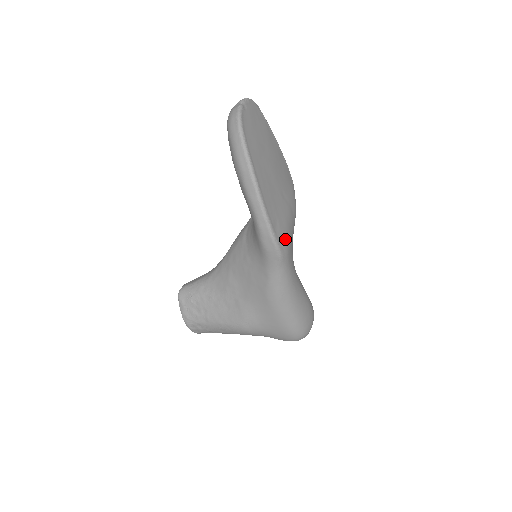
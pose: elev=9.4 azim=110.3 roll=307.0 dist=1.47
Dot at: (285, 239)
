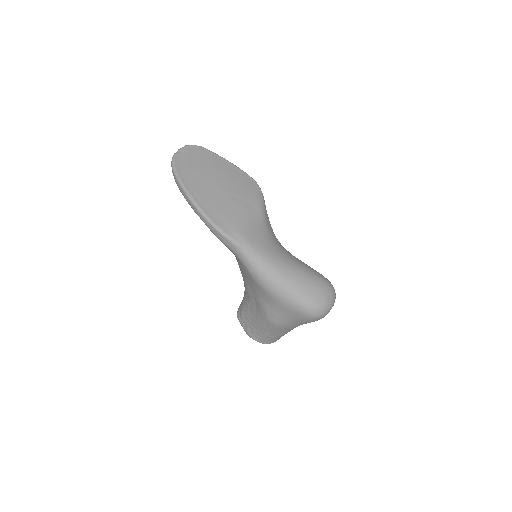
Dot at: (237, 229)
